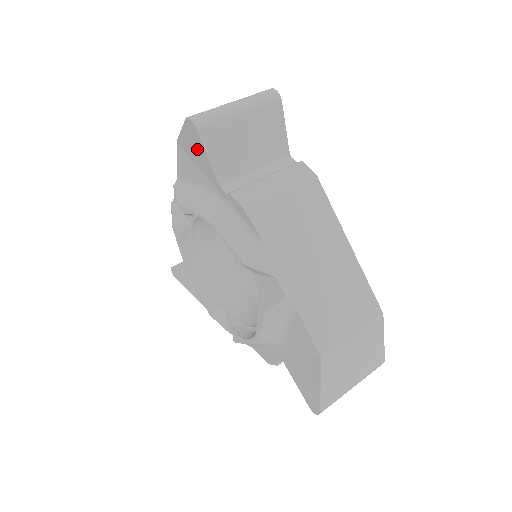
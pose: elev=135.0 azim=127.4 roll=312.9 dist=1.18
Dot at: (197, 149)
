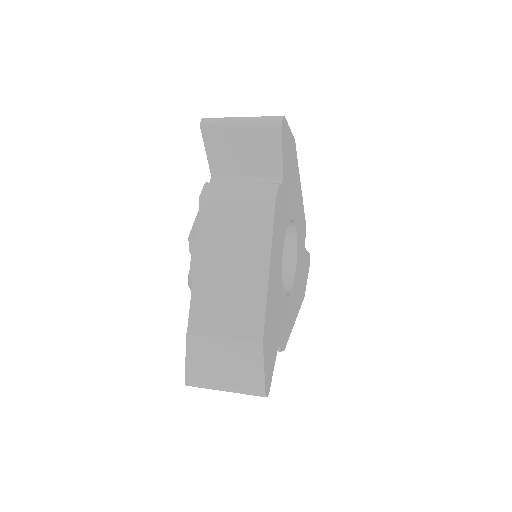
Dot at: occluded
